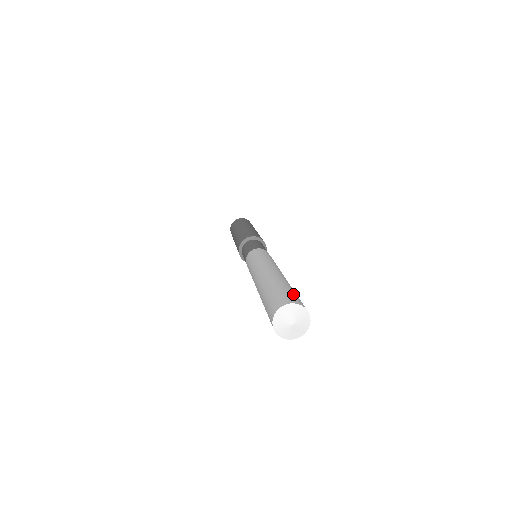
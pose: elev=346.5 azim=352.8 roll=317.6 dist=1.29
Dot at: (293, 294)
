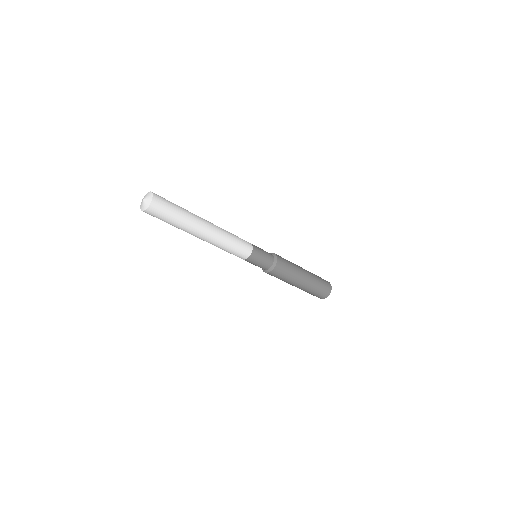
Dot at: occluded
